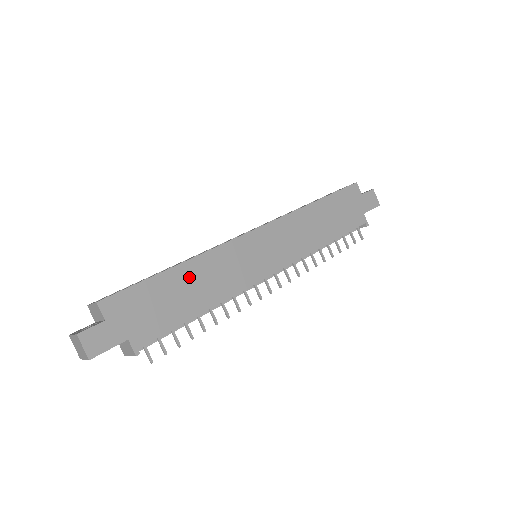
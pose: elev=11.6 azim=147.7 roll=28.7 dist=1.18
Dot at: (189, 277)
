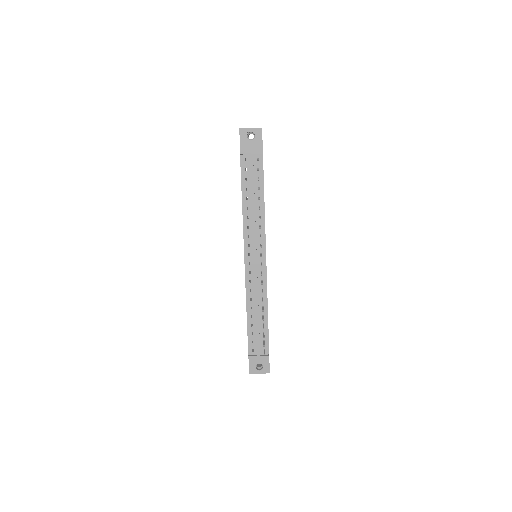
Dot at: occluded
